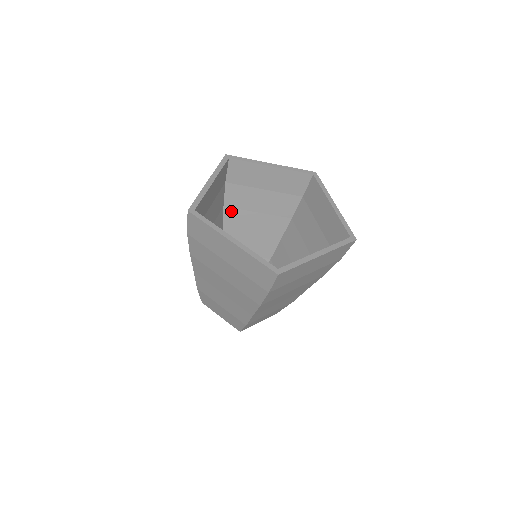
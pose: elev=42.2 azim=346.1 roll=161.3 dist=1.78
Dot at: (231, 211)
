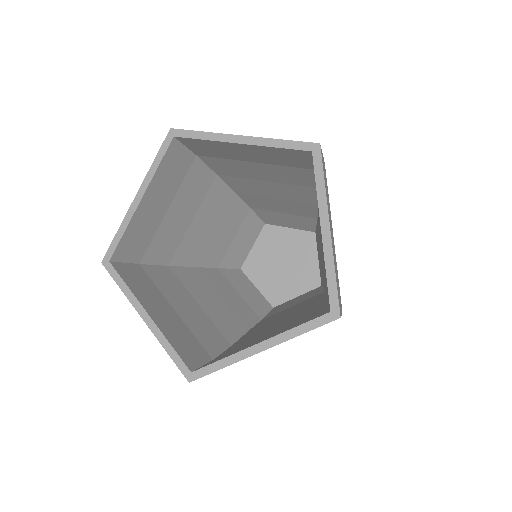
Dot at: (230, 178)
